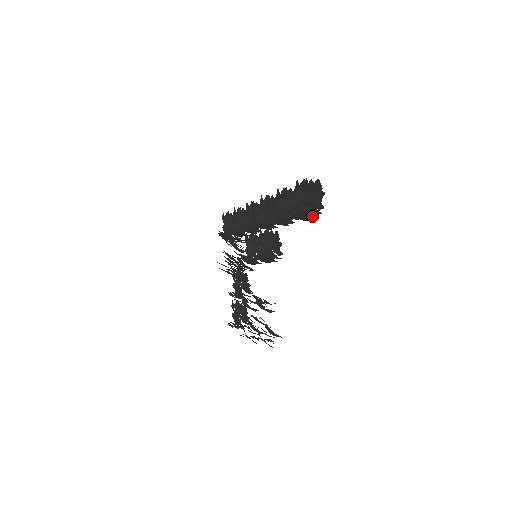
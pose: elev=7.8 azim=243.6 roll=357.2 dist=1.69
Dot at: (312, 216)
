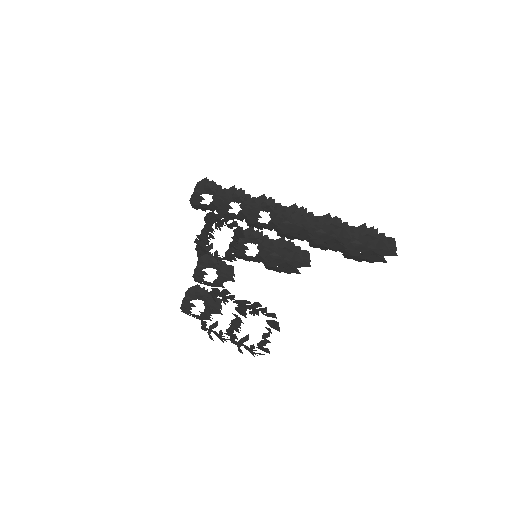
Dot at: occluded
